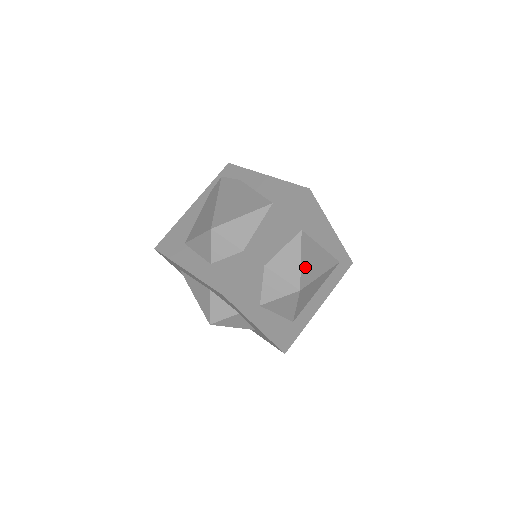
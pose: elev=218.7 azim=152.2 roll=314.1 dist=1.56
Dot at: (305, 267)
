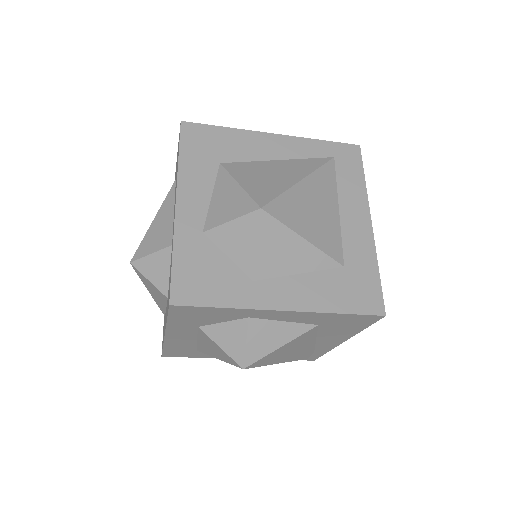
Dot at: (255, 186)
